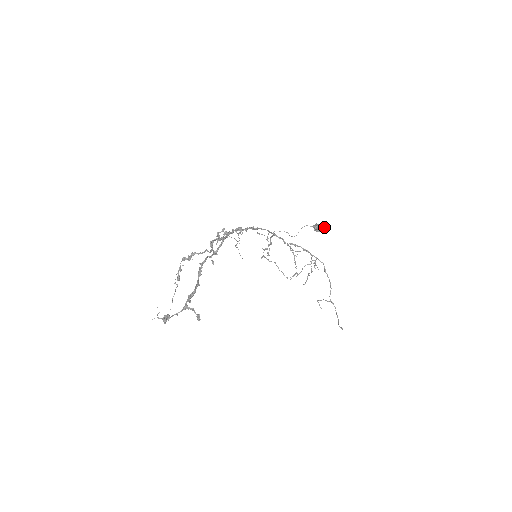
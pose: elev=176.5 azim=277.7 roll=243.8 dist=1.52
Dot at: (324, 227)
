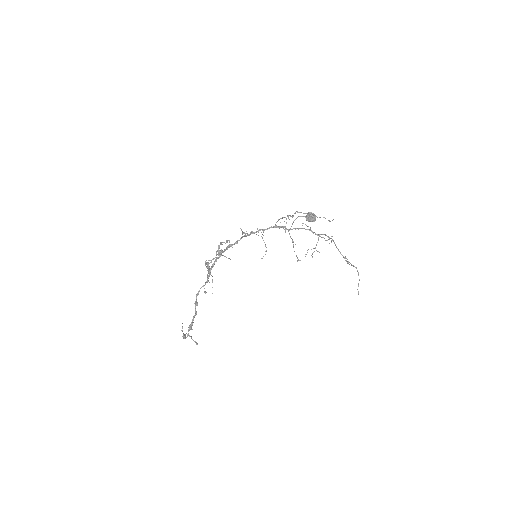
Dot at: (313, 220)
